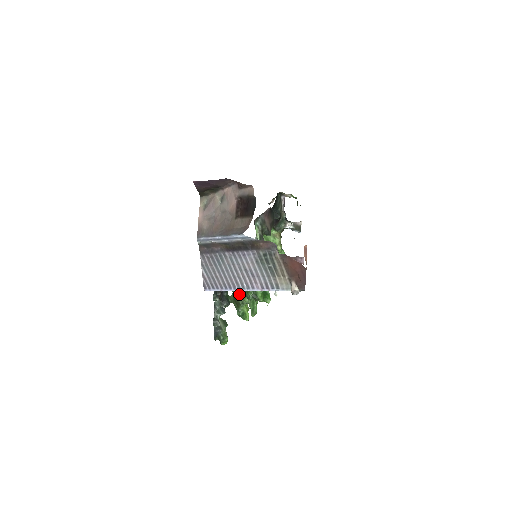
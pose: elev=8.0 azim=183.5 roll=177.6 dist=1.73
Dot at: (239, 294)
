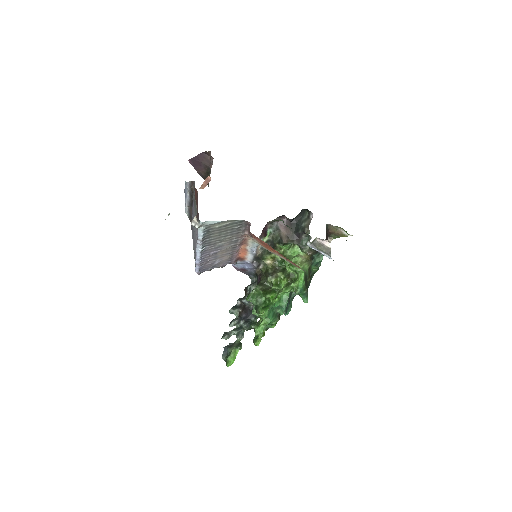
Dot at: occluded
